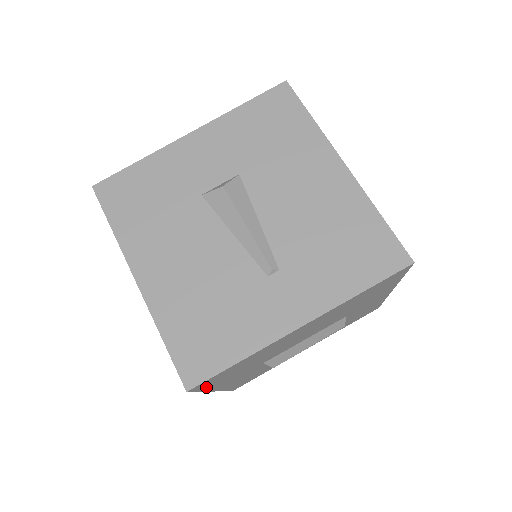
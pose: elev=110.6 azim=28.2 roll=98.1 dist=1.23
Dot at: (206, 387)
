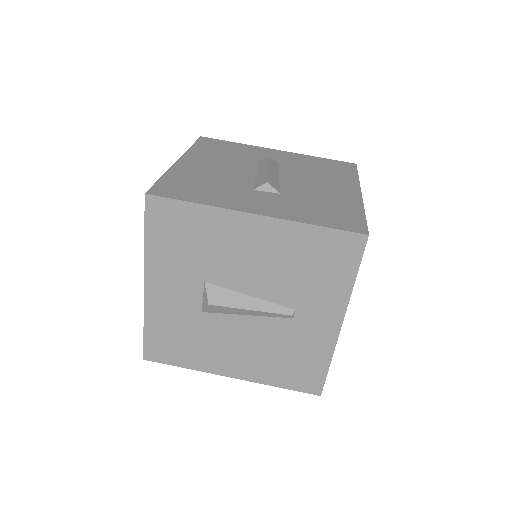
Dot at: occluded
